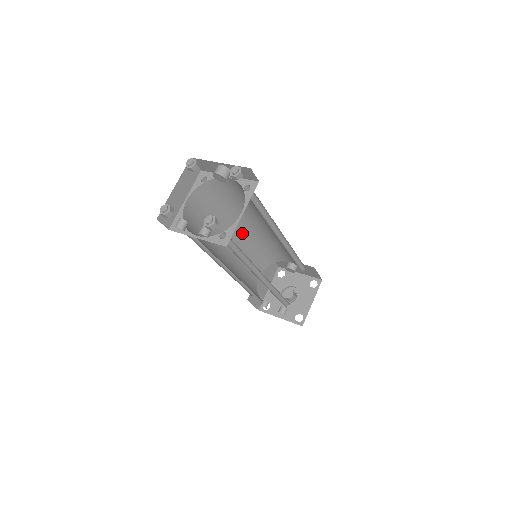
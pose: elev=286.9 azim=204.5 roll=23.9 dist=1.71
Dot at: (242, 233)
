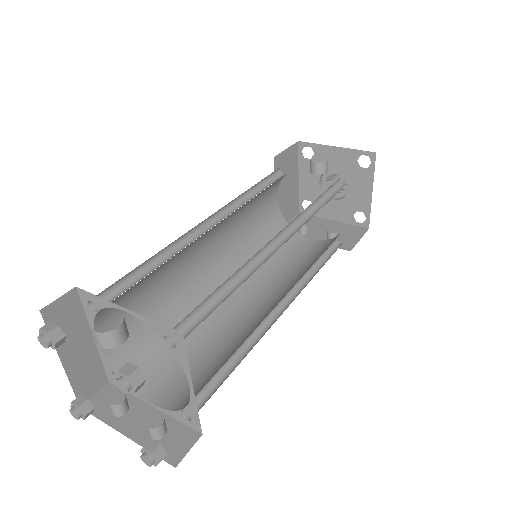
Dot at: (215, 226)
